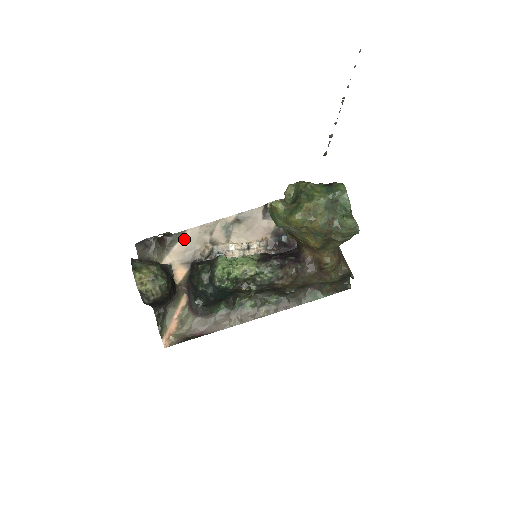
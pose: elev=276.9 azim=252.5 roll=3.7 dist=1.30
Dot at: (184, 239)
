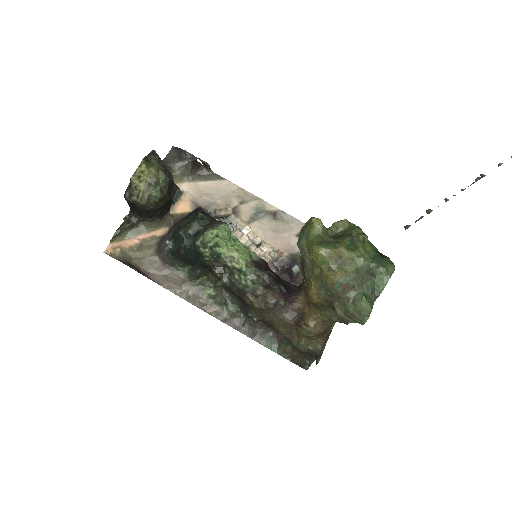
Dot at: (216, 184)
